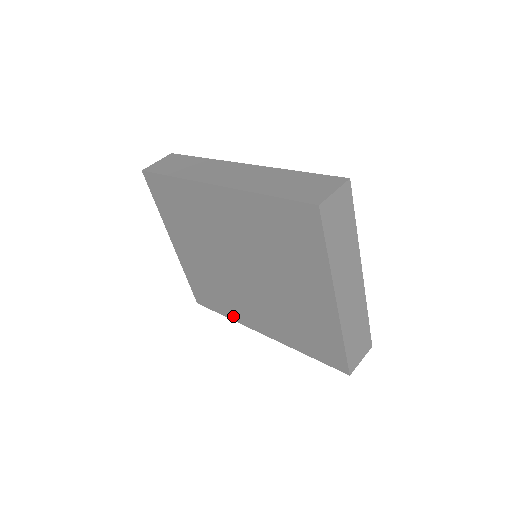
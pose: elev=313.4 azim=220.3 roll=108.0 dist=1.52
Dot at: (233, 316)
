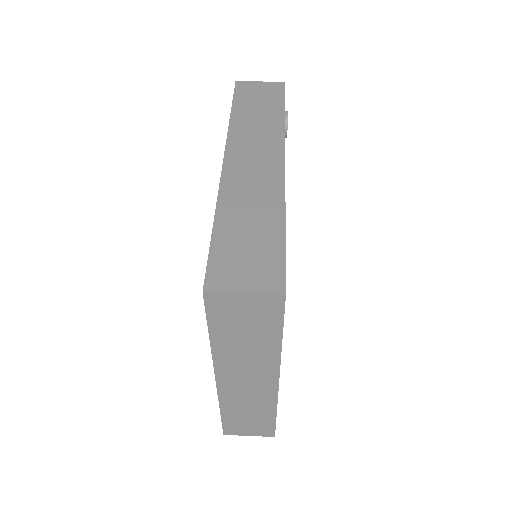
Dot at: occluded
